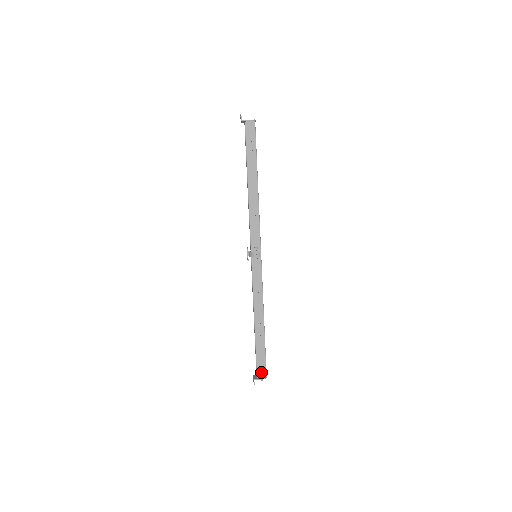
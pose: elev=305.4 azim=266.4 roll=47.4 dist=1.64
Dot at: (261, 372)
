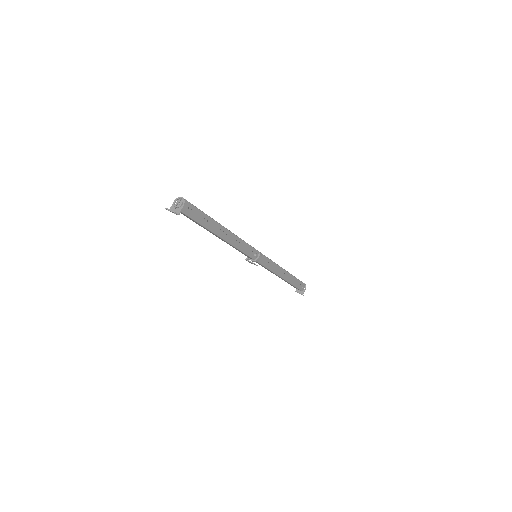
Dot at: (302, 287)
